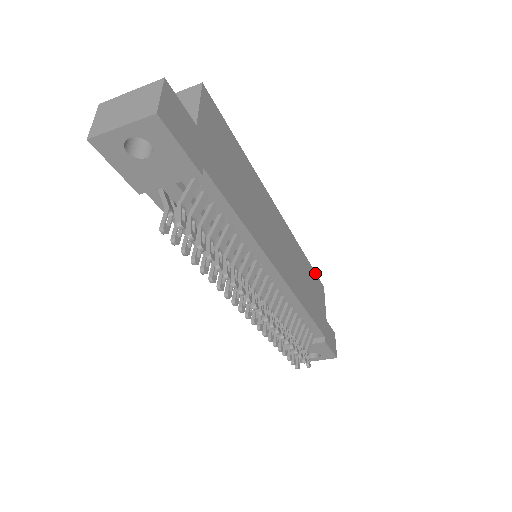
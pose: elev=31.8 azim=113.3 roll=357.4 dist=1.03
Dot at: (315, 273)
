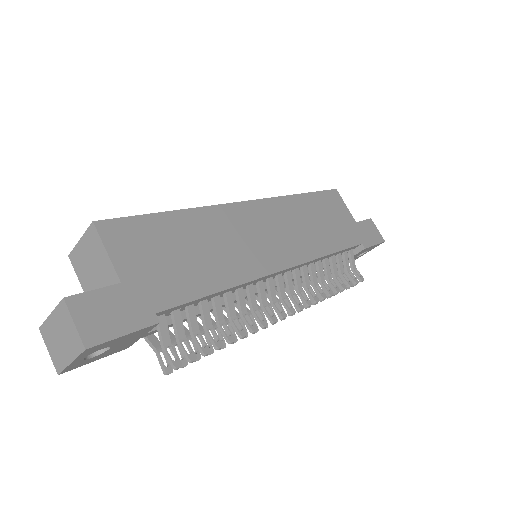
Dot at: (320, 192)
